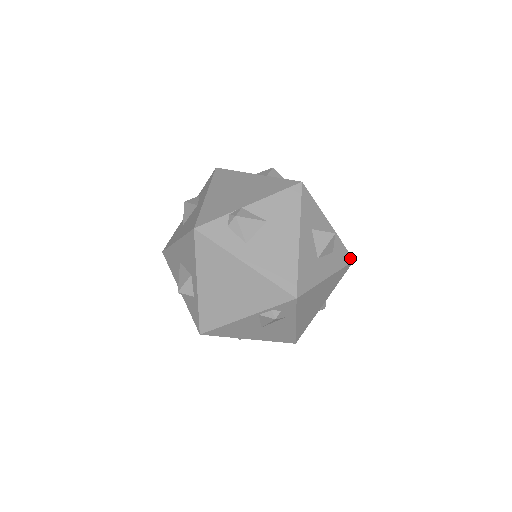
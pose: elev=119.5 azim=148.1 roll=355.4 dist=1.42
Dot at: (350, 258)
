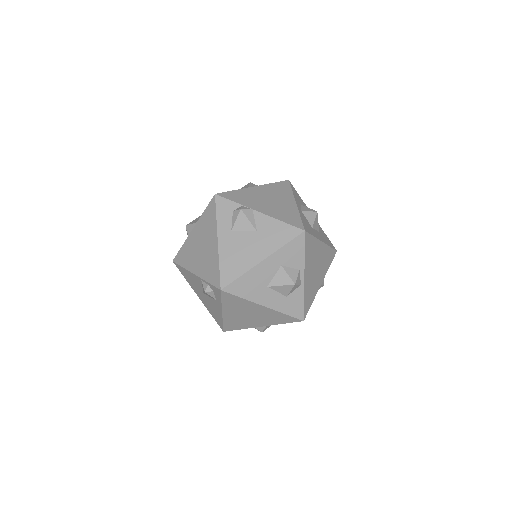
Dot at: (301, 316)
